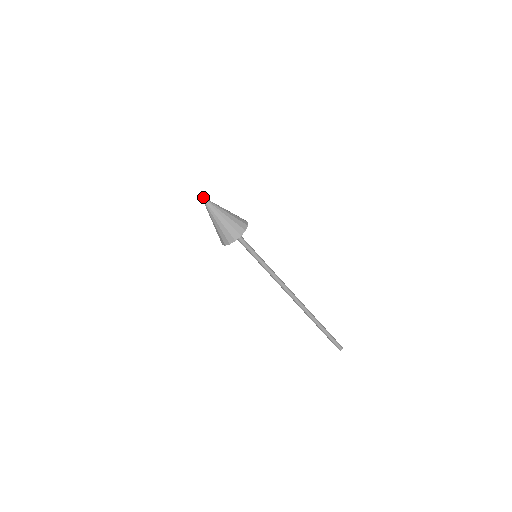
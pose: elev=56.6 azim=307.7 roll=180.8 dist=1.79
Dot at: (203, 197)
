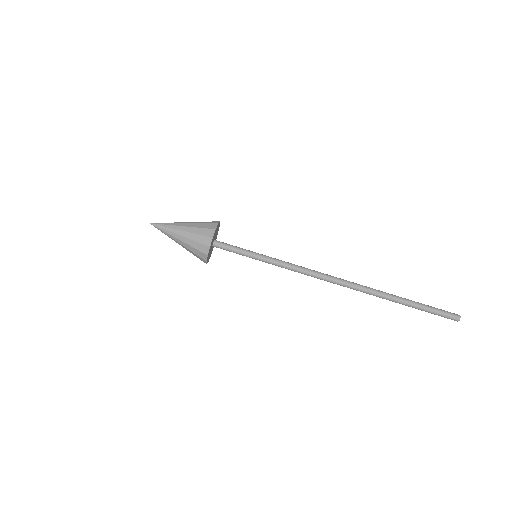
Dot at: (153, 223)
